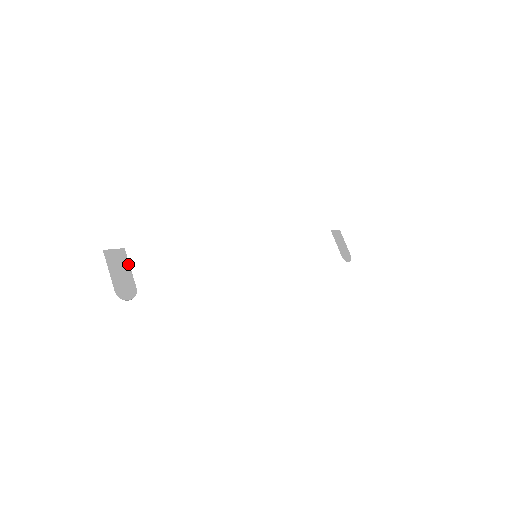
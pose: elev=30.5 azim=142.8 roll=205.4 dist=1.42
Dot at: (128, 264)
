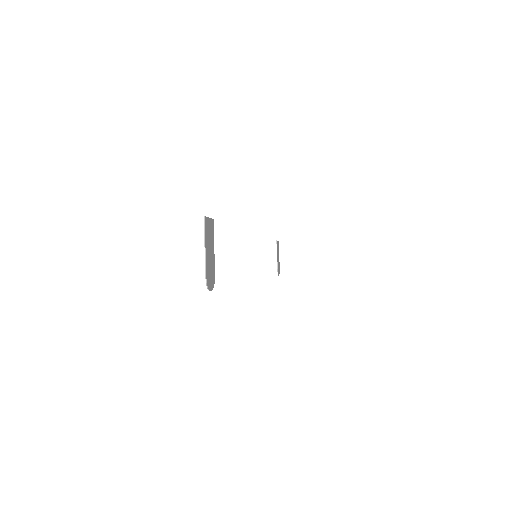
Dot at: (213, 242)
